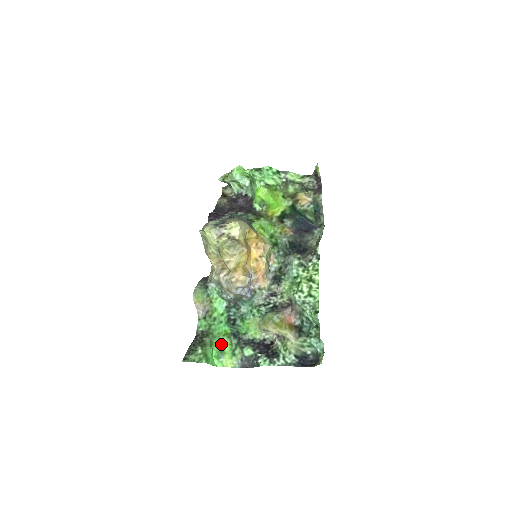
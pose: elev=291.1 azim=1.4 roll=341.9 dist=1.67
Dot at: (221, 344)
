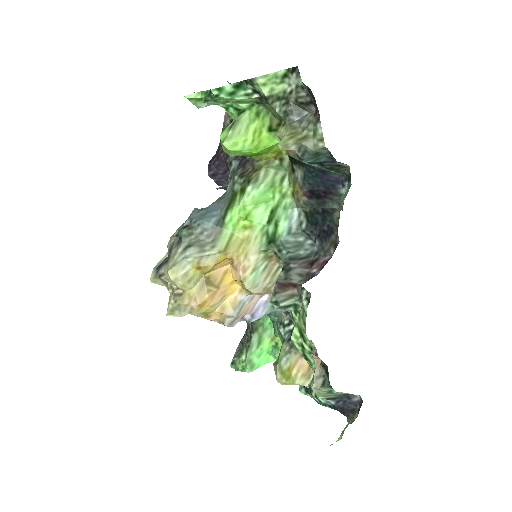
Dot at: (273, 339)
